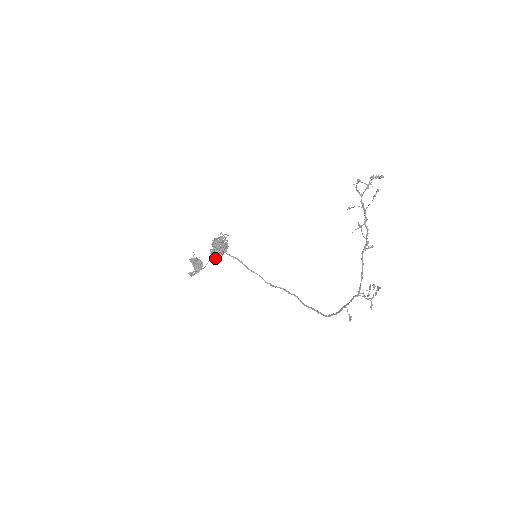
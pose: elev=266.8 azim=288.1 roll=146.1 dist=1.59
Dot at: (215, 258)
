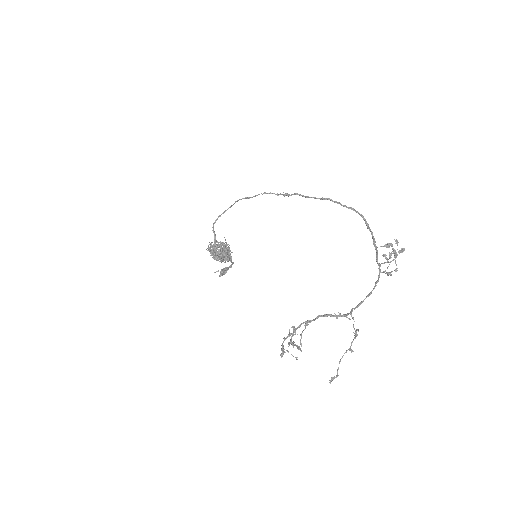
Dot at: occluded
